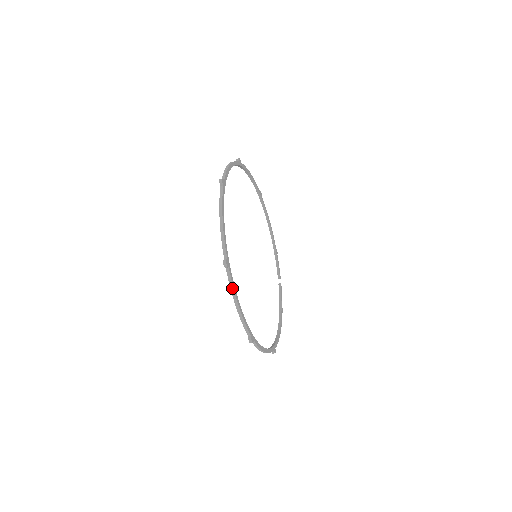
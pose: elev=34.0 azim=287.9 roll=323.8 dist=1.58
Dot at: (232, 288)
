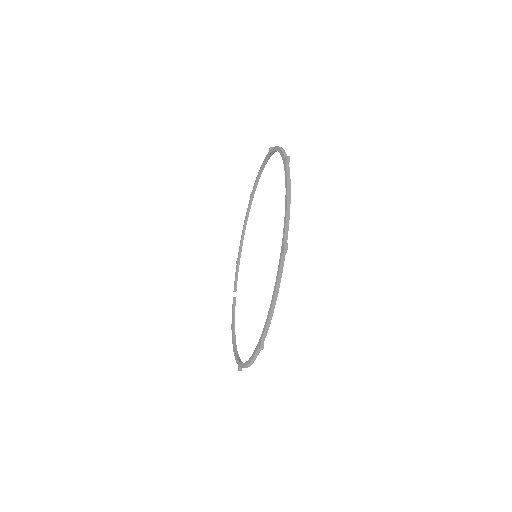
Dot at: (280, 278)
